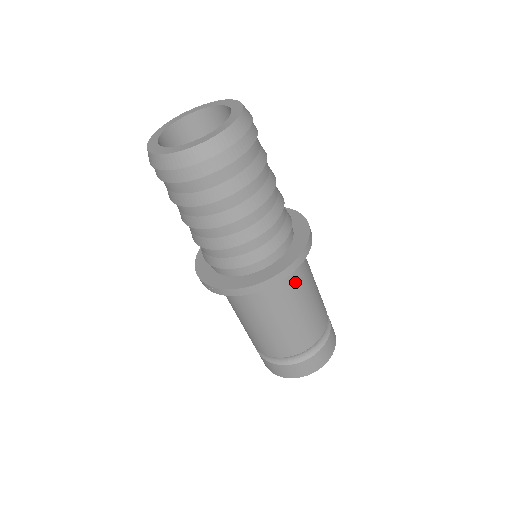
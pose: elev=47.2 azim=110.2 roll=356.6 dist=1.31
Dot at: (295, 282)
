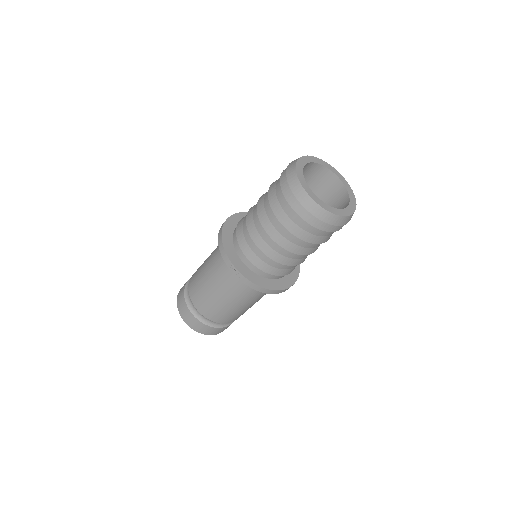
Dot at: occluded
